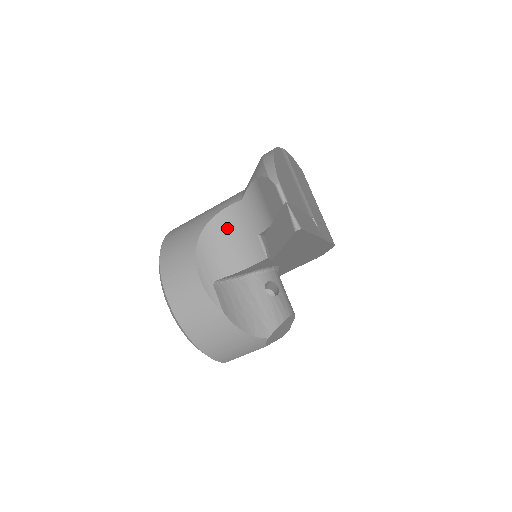
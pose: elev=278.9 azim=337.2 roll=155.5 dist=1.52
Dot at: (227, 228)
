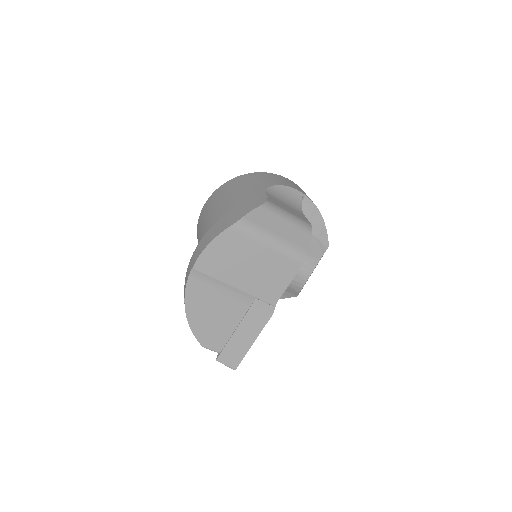
Dot at: occluded
